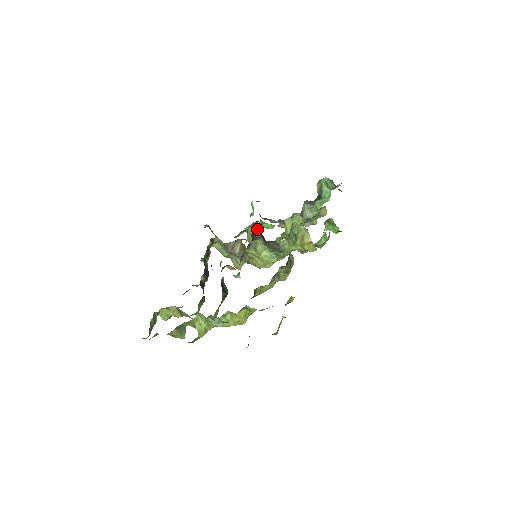
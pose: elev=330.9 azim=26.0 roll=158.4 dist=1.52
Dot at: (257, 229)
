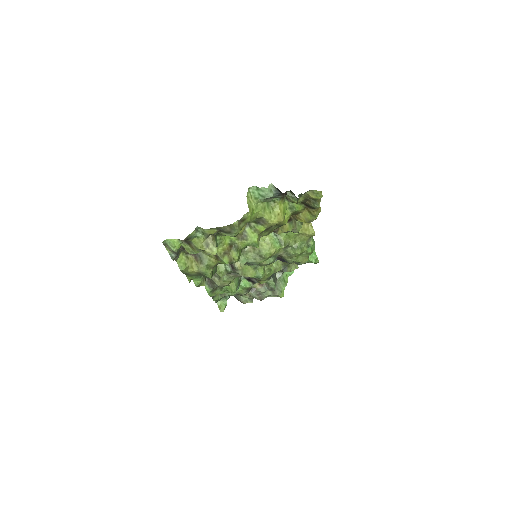
Dot at: (238, 280)
